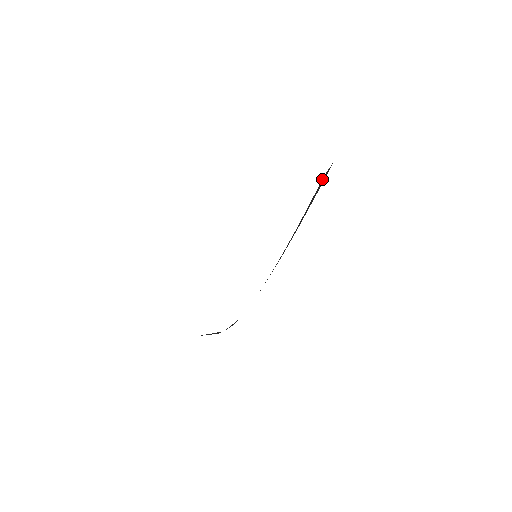
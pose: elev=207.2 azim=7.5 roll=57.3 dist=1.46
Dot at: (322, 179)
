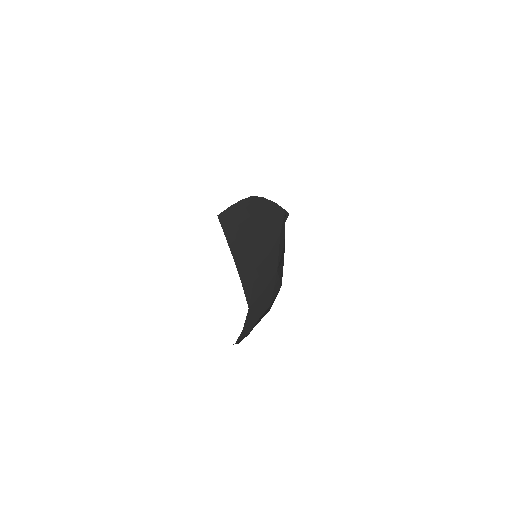
Dot at: (221, 217)
